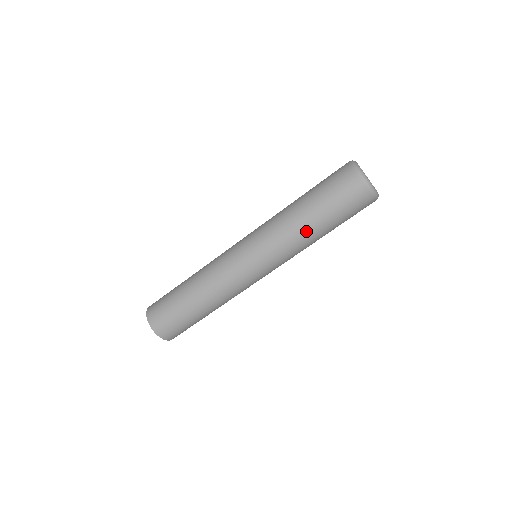
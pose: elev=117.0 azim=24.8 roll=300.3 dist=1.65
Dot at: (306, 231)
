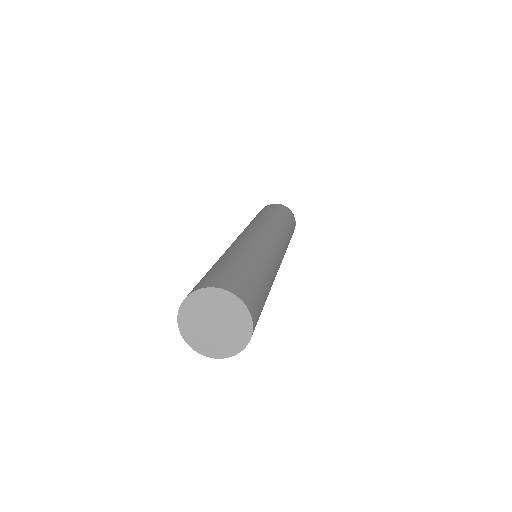
Dot at: (285, 225)
